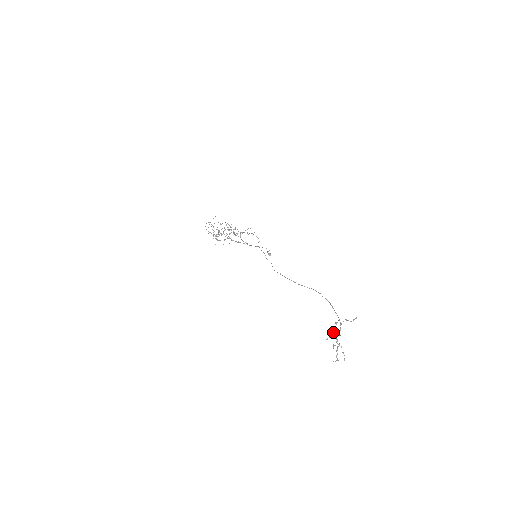
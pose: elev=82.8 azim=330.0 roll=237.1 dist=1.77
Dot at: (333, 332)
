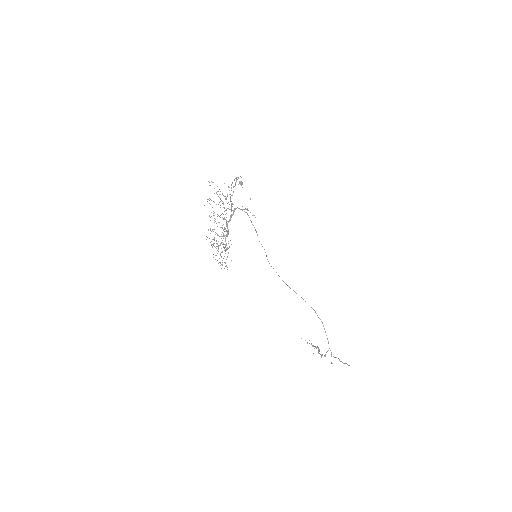
Dot at: (322, 355)
